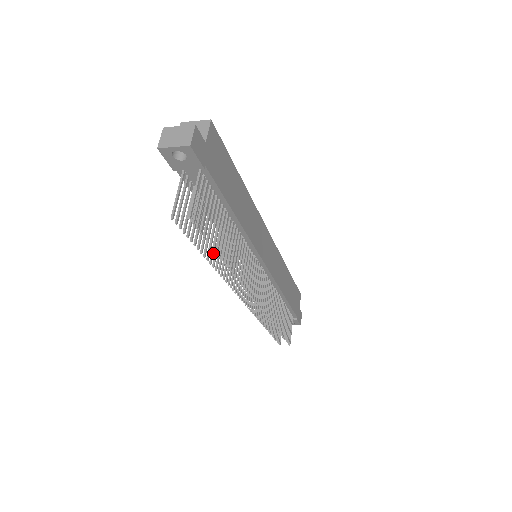
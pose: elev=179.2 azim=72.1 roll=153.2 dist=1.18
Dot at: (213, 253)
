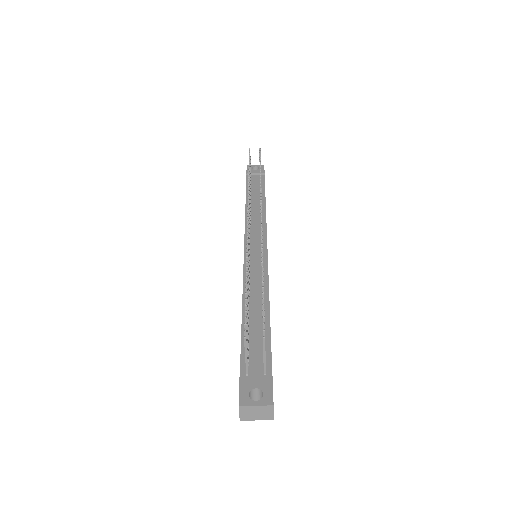
Dot at: occluded
